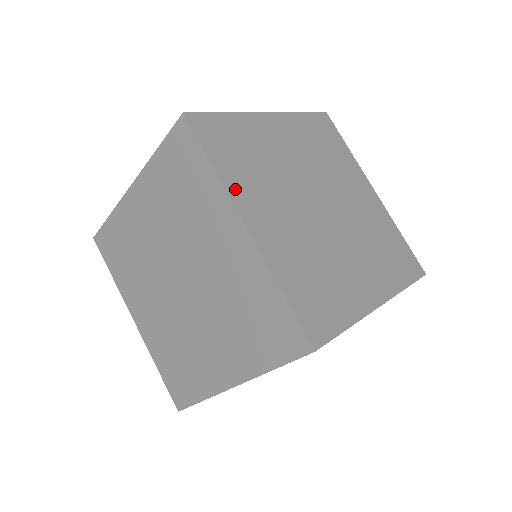
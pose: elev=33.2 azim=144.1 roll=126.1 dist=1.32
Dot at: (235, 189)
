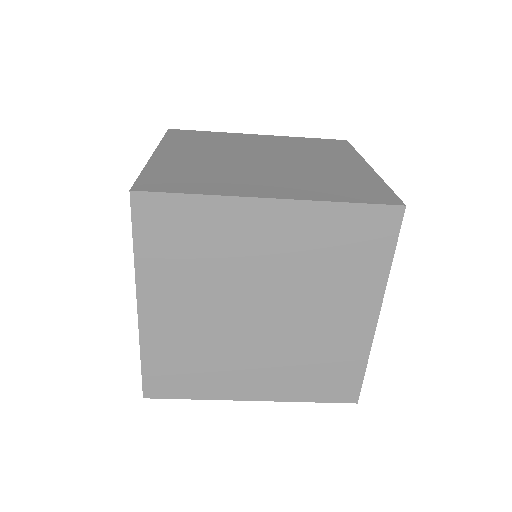
Dot at: occluded
